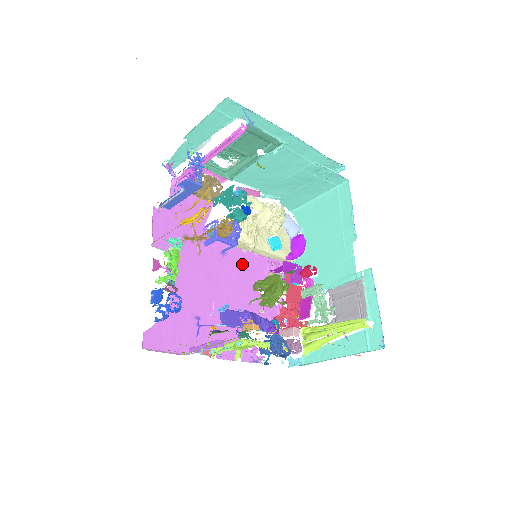
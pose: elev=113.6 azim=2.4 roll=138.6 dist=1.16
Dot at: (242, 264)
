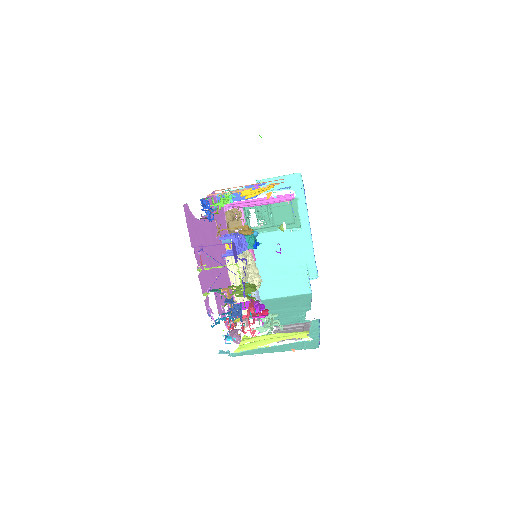
Dot at: (225, 276)
